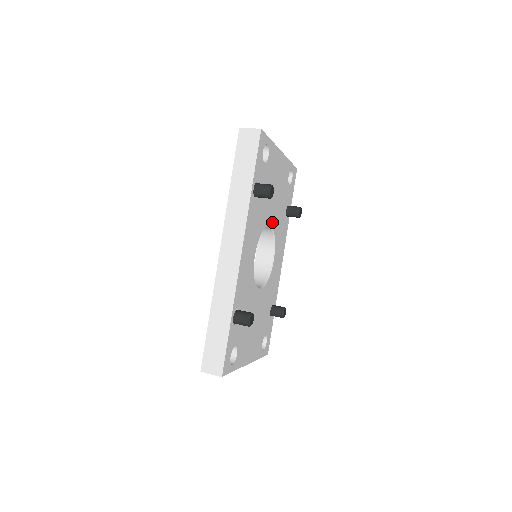
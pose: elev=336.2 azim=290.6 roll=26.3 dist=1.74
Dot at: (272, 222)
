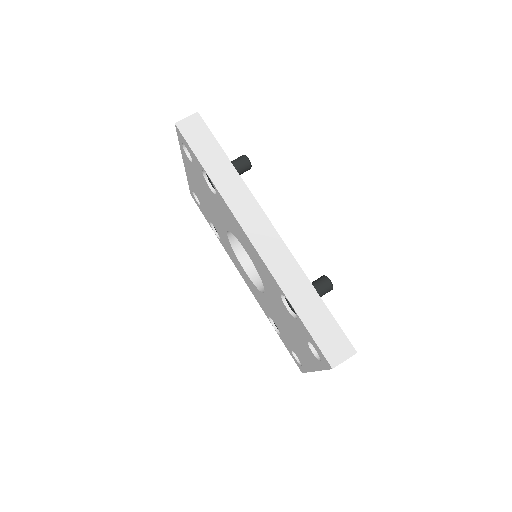
Dot at: occluded
